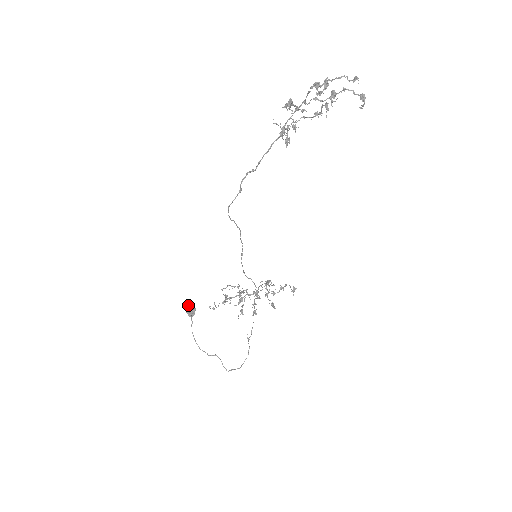
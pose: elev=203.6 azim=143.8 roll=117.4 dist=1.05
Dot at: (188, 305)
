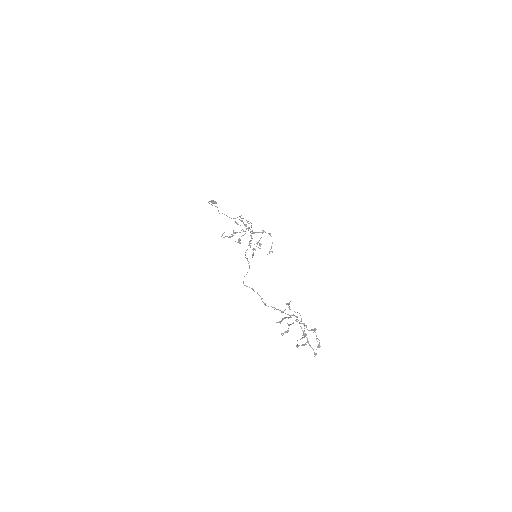
Dot at: (213, 203)
